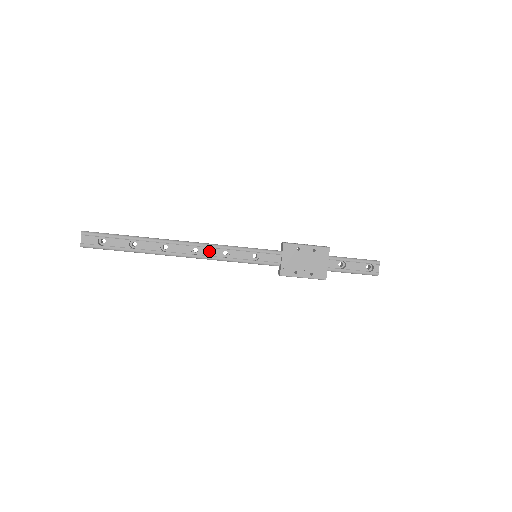
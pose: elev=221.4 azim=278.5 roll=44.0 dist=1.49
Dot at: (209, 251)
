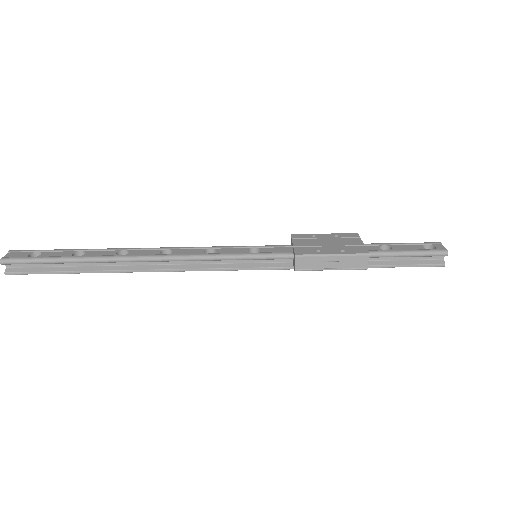
Dot at: (186, 251)
